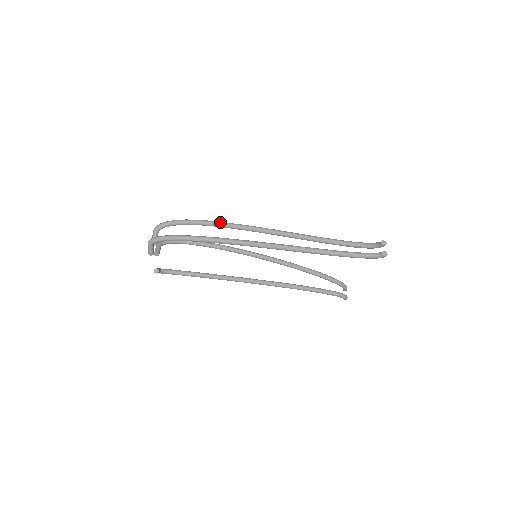
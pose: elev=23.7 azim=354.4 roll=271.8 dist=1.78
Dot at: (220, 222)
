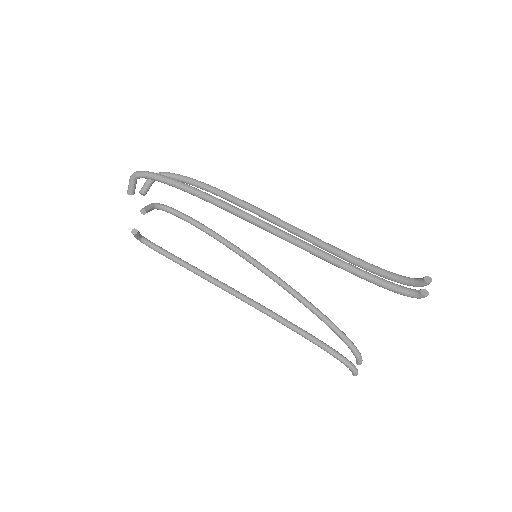
Dot at: (228, 193)
